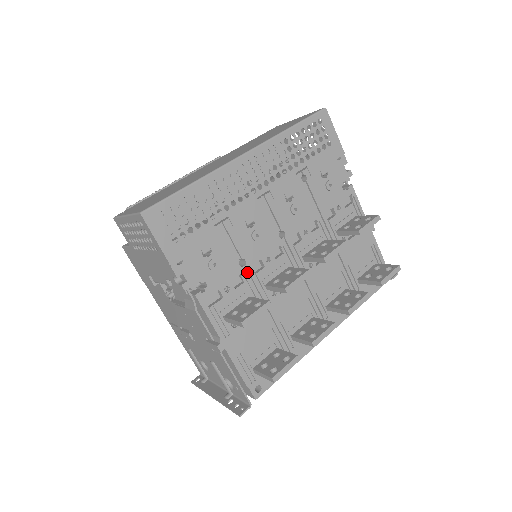
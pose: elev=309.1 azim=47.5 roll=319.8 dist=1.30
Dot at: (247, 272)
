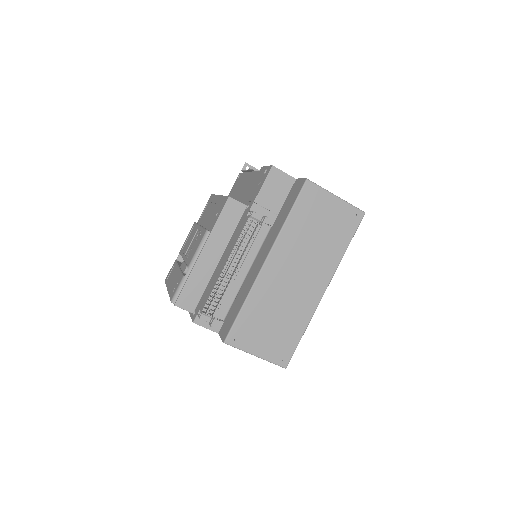
Dot at: occluded
